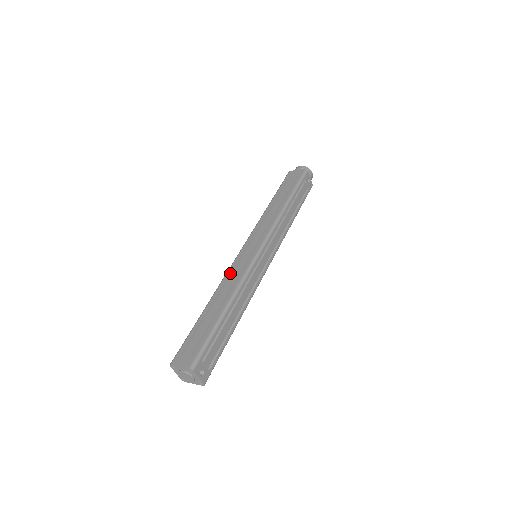
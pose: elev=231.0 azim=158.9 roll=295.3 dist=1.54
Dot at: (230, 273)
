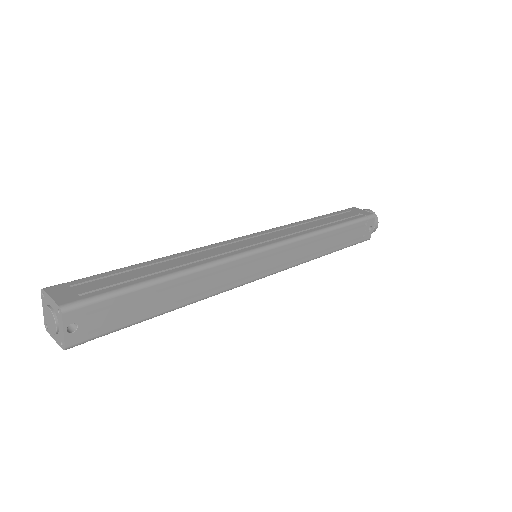
Dot at: (211, 247)
